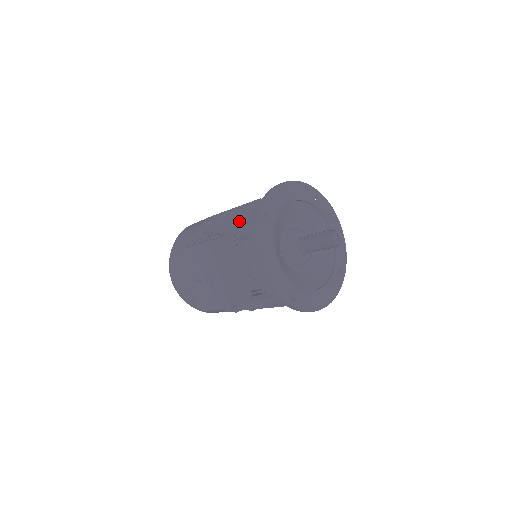
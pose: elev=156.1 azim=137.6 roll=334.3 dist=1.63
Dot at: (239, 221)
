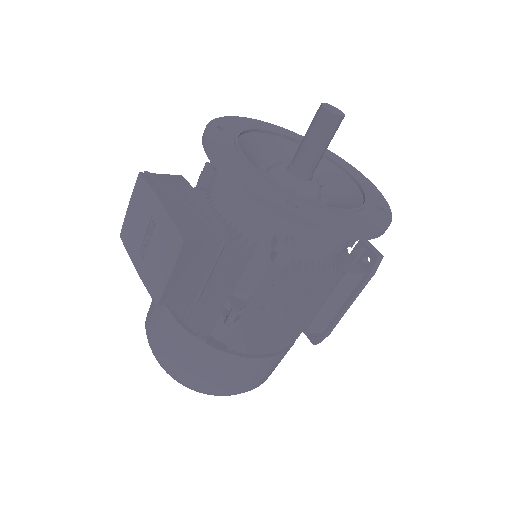
Dot at: occluded
